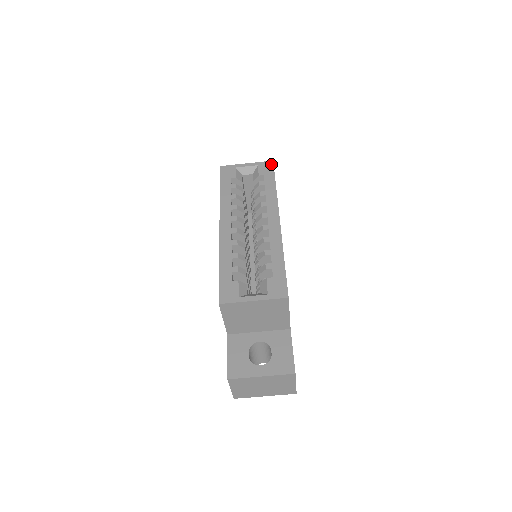
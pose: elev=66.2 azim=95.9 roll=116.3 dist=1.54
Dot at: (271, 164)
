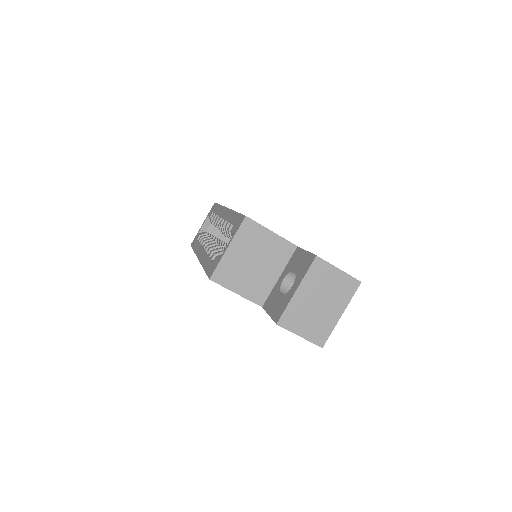
Dot at: (214, 205)
